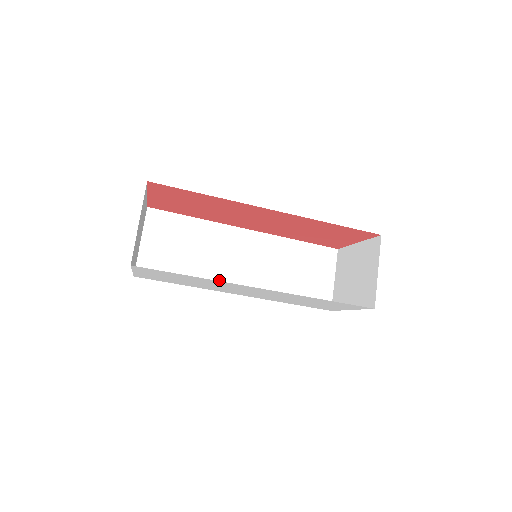
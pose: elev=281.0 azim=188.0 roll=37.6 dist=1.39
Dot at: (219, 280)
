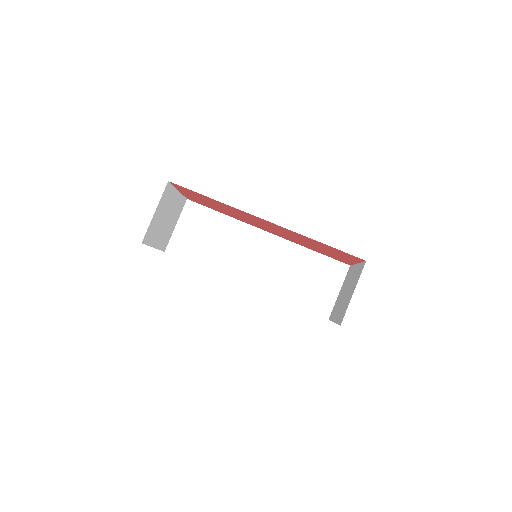
Dot at: (232, 269)
